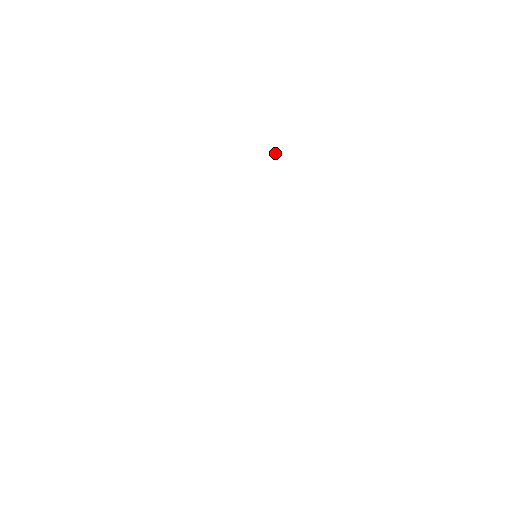
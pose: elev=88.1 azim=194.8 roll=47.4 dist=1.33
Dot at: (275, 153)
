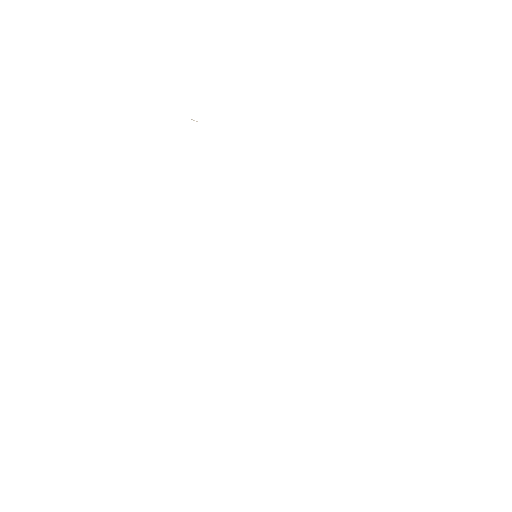
Dot at: occluded
